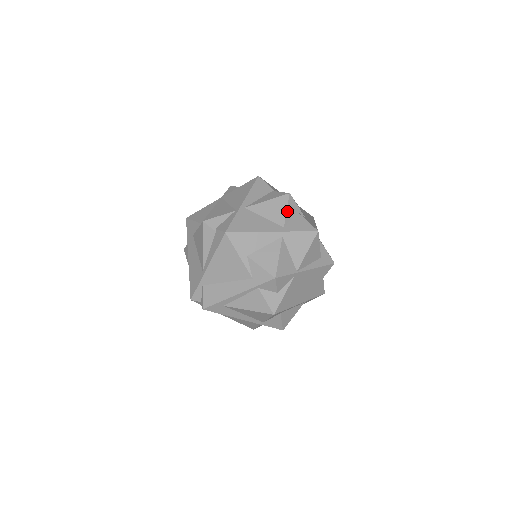
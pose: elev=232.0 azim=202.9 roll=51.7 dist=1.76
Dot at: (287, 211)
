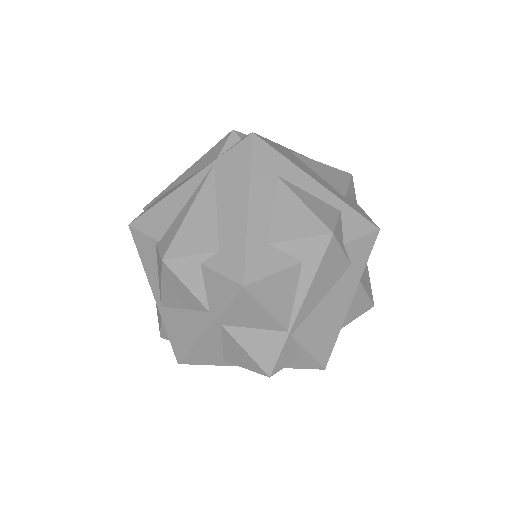
Dot at: (188, 287)
